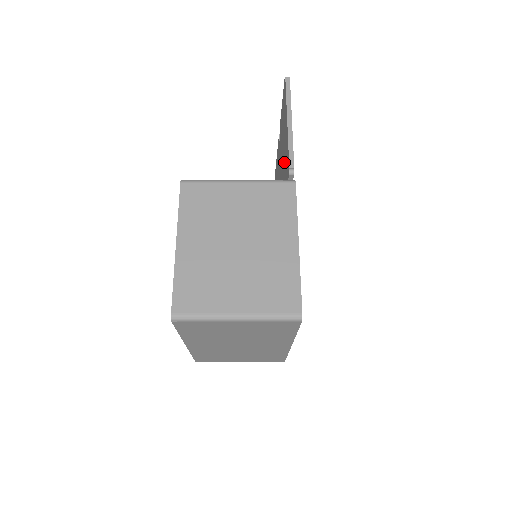
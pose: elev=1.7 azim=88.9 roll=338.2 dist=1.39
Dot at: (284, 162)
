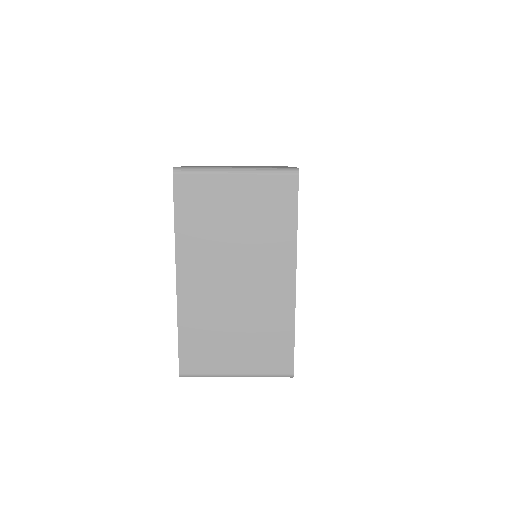
Dot at: occluded
